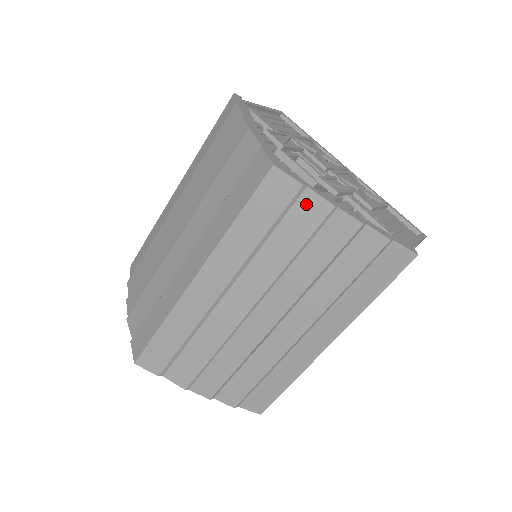
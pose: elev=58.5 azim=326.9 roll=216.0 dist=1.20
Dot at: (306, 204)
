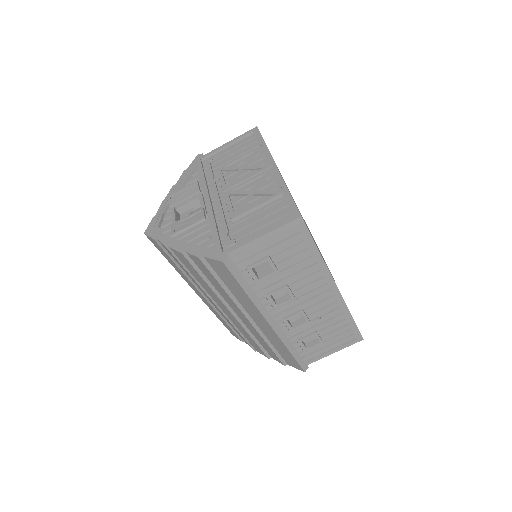
Dot at: (165, 248)
